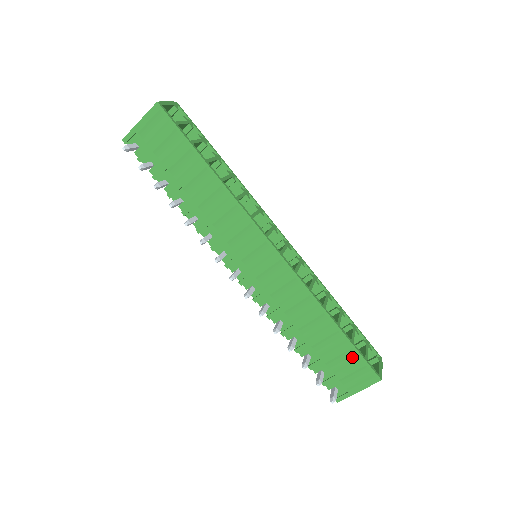
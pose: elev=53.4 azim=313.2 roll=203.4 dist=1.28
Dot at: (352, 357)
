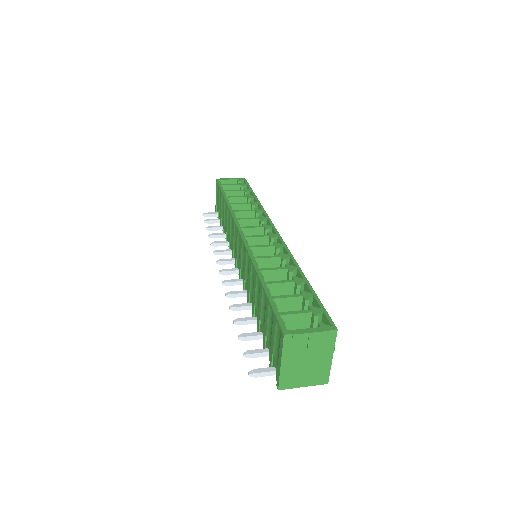
Dot at: (272, 316)
